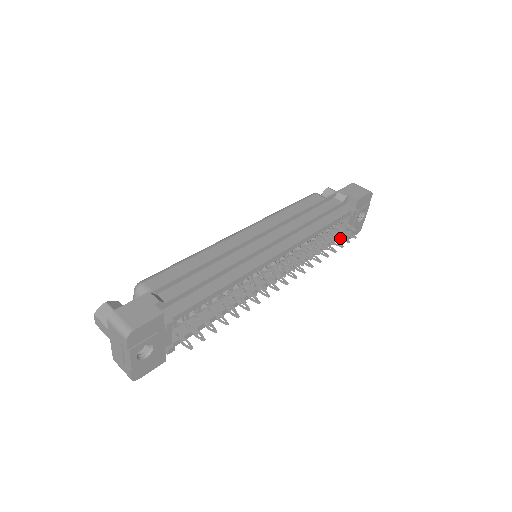
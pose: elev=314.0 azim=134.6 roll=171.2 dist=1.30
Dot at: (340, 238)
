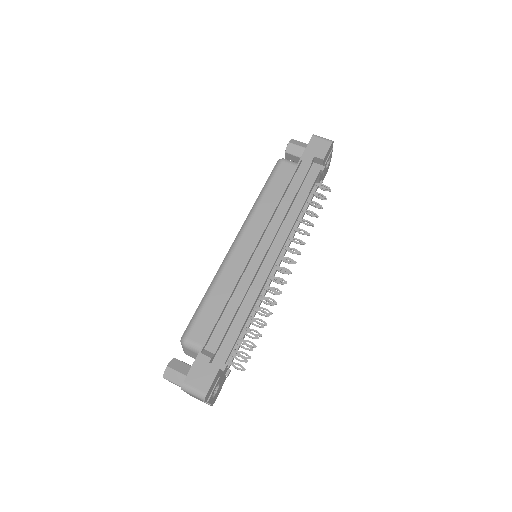
Dot at: (319, 206)
